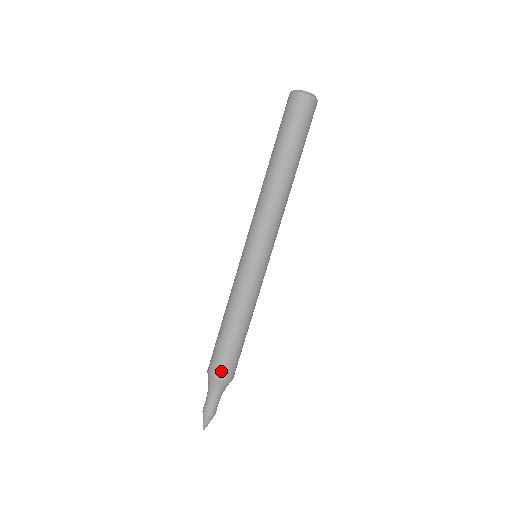
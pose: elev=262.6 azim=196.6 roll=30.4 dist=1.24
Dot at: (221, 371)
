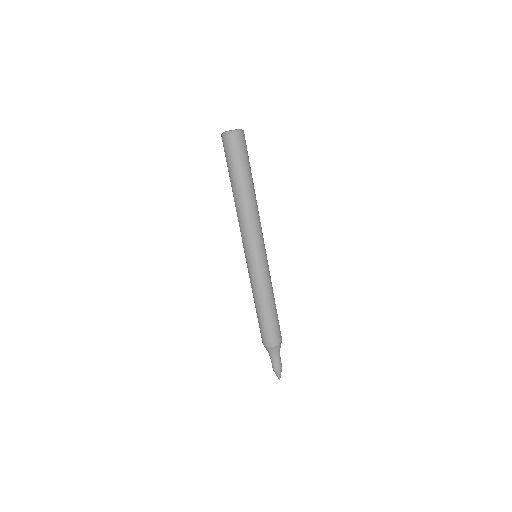
Dot at: (269, 341)
